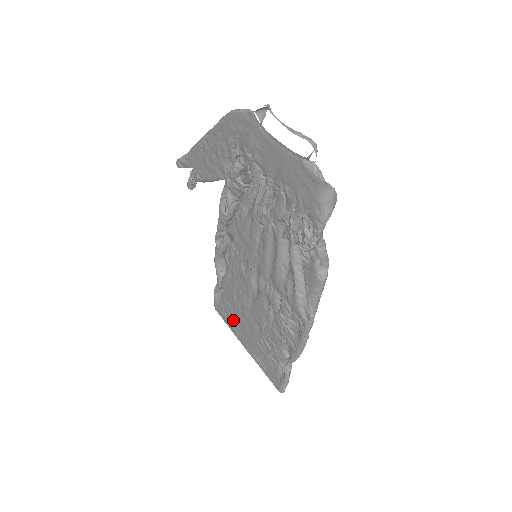
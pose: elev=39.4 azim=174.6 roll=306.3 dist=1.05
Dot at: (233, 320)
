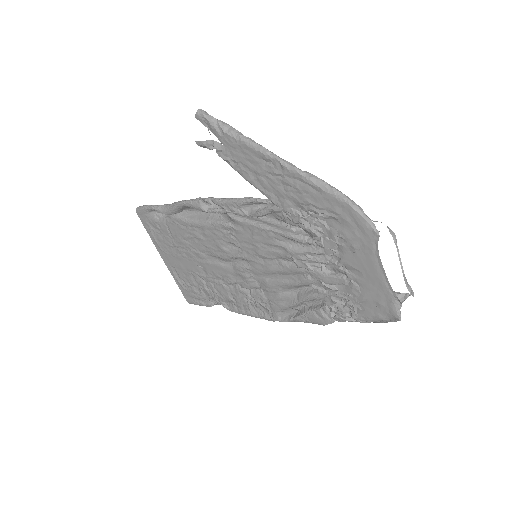
Dot at: (164, 240)
